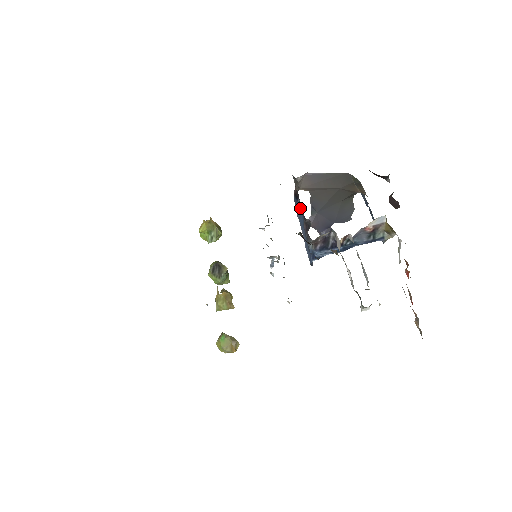
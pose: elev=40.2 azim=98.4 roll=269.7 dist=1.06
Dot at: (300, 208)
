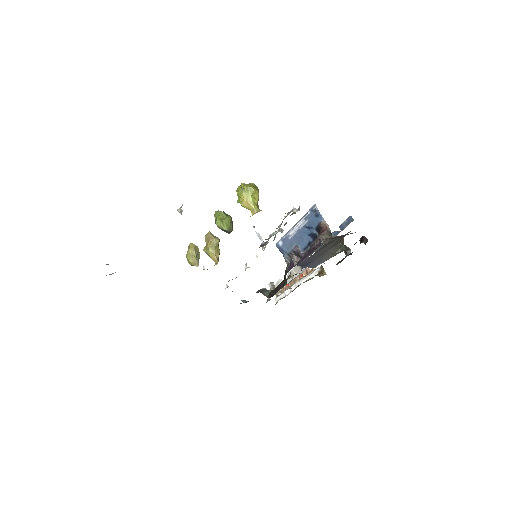
Dot at: (310, 236)
